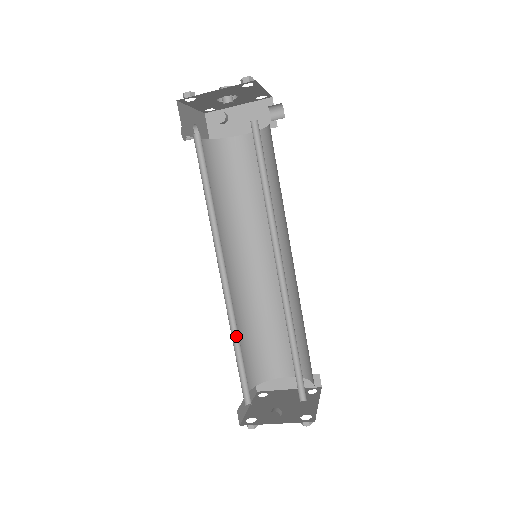
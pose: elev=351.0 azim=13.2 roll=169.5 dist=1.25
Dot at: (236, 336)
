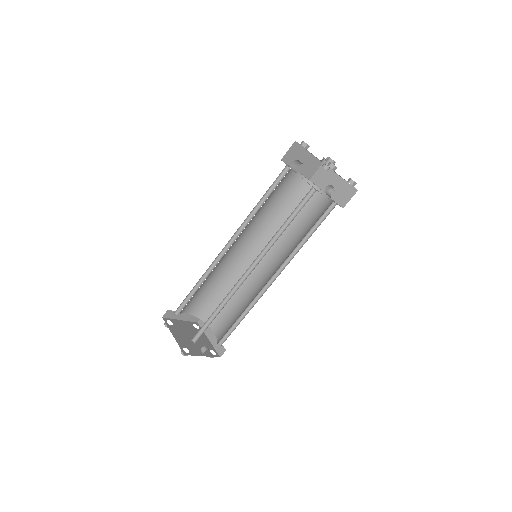
Dot at: (221, 303)
